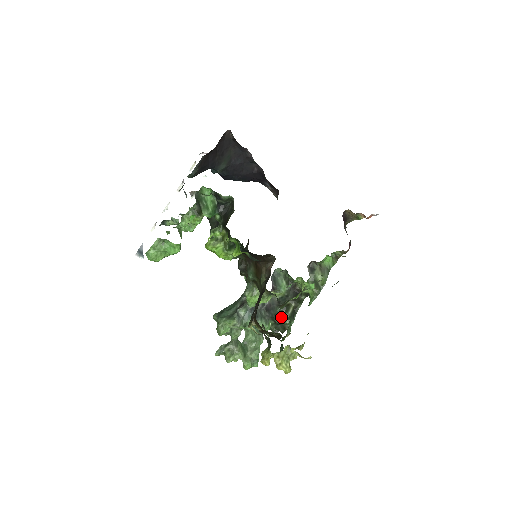
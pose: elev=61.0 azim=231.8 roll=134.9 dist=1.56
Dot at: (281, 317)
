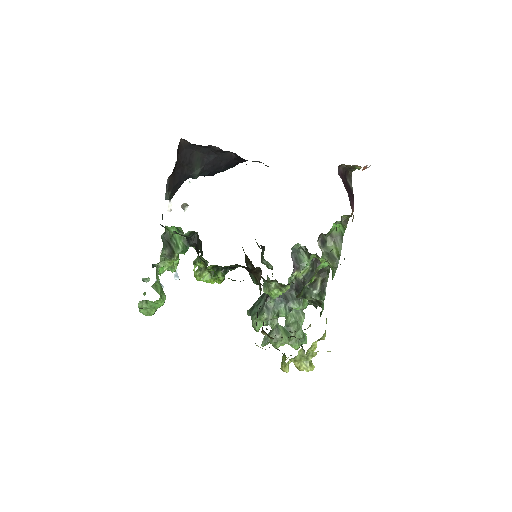
Dot at: (310, 296)
